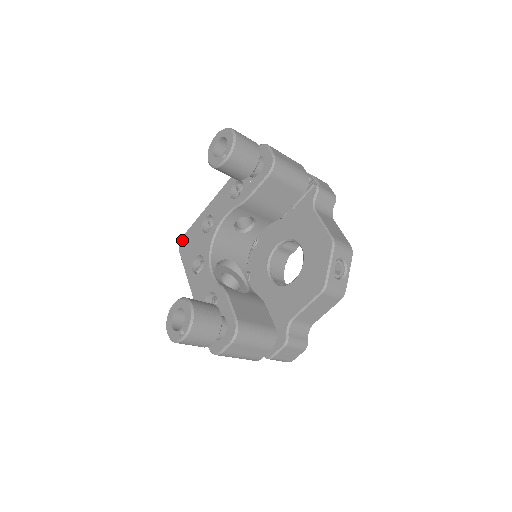
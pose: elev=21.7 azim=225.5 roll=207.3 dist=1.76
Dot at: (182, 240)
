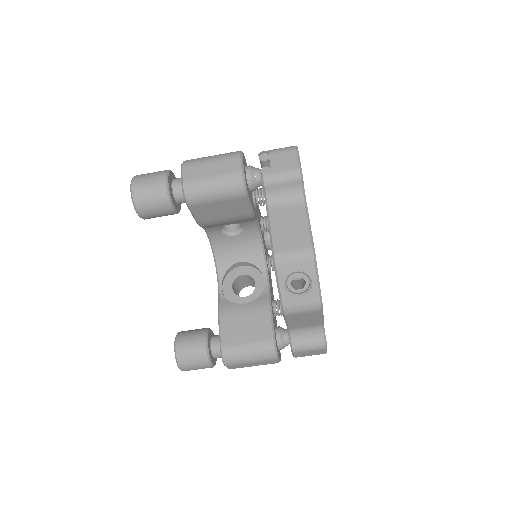
Dot at: occluded
